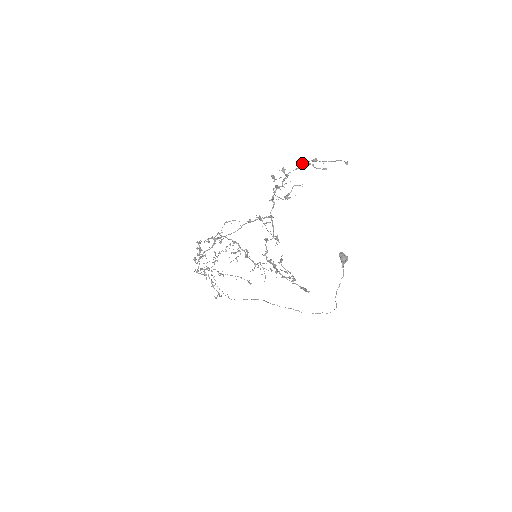
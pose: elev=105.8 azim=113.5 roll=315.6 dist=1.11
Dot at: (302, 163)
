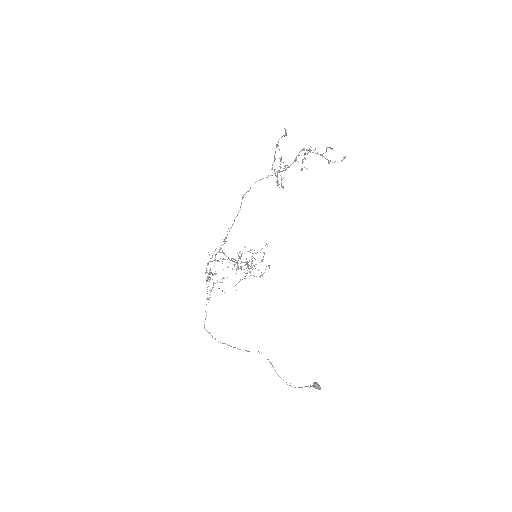
Dot at: (321, 154)
